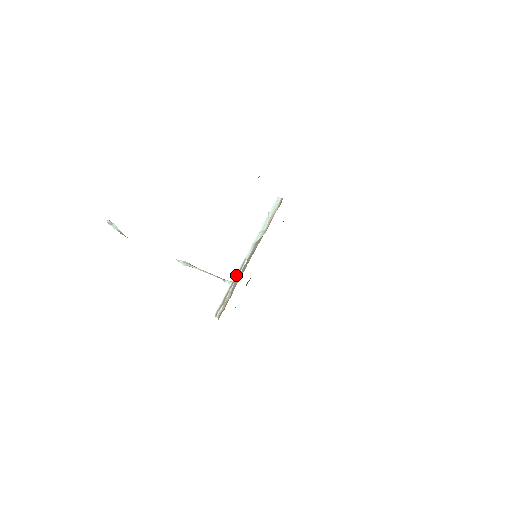
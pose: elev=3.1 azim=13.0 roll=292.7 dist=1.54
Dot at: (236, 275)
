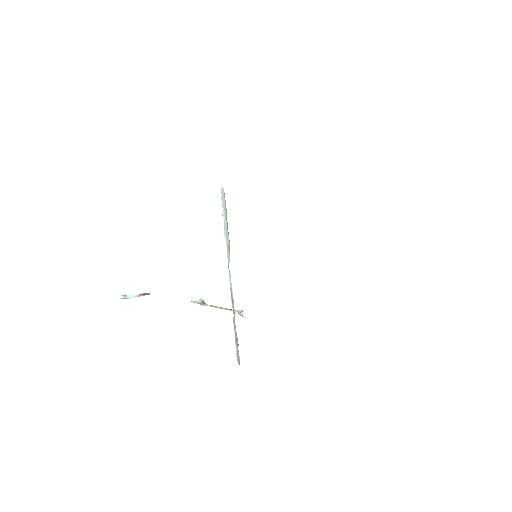
Dot at: (233, 311)
